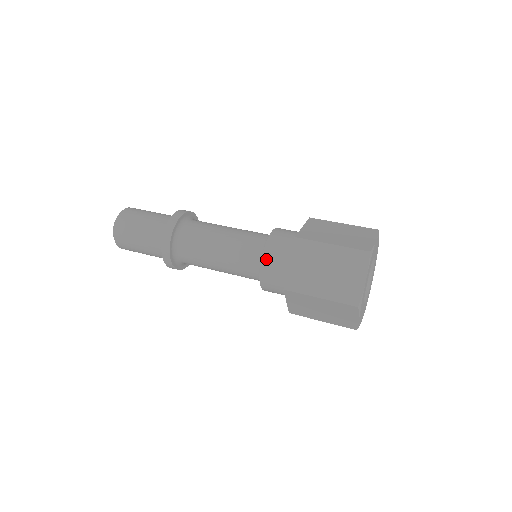
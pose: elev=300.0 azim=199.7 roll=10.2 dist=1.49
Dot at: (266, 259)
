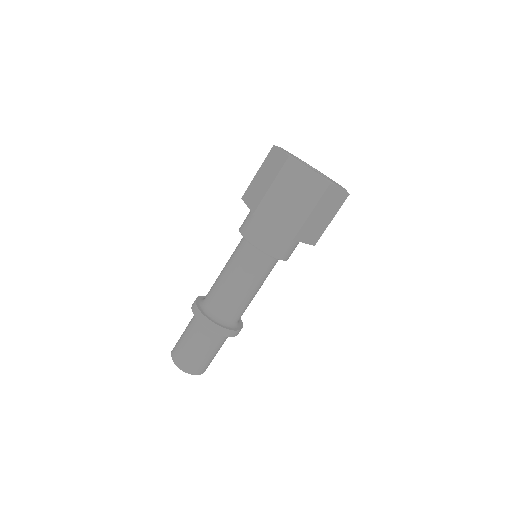
Dot at: (262, 246)
